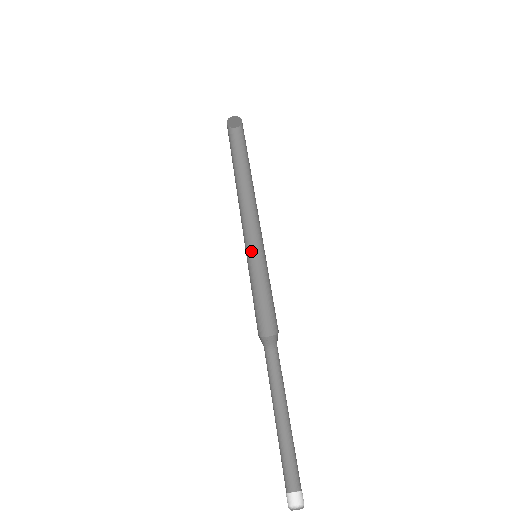
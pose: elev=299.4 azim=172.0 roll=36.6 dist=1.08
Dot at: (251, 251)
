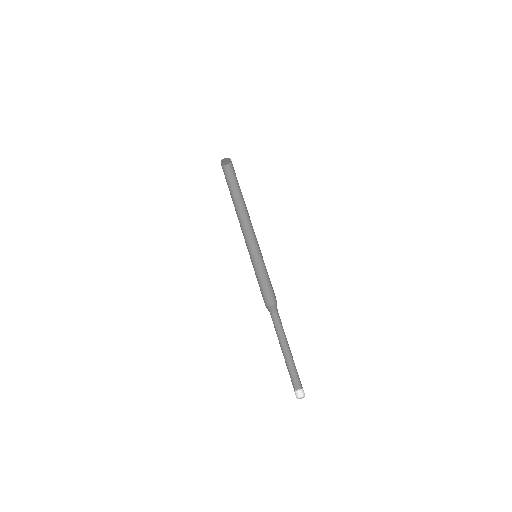
Dot at: (254, 252)
